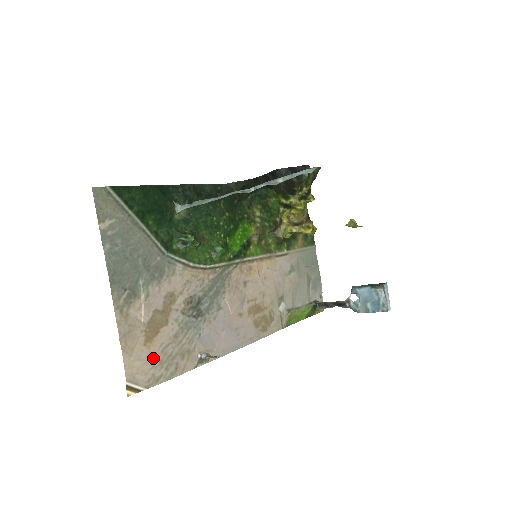
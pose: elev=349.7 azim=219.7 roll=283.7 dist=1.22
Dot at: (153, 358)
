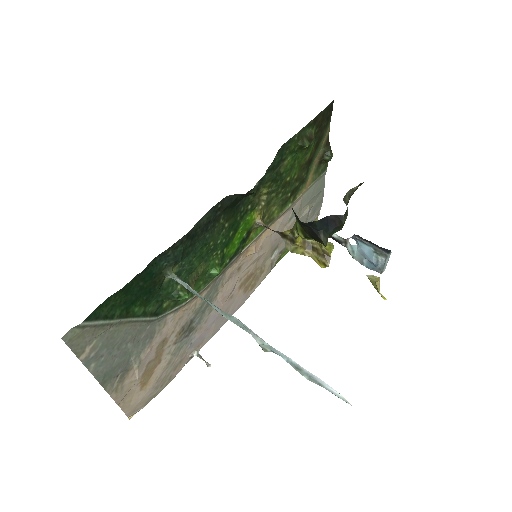
Dot at: (149, 391)
